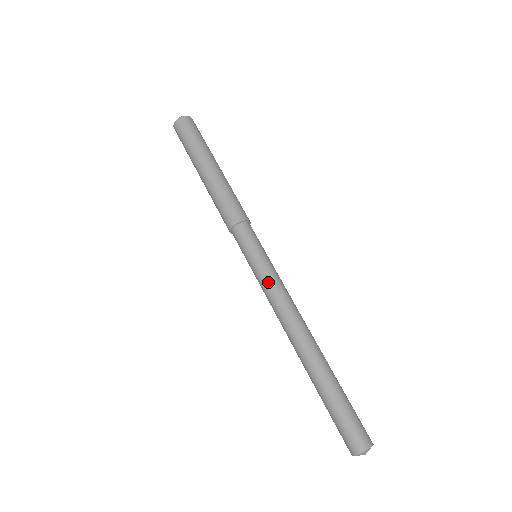
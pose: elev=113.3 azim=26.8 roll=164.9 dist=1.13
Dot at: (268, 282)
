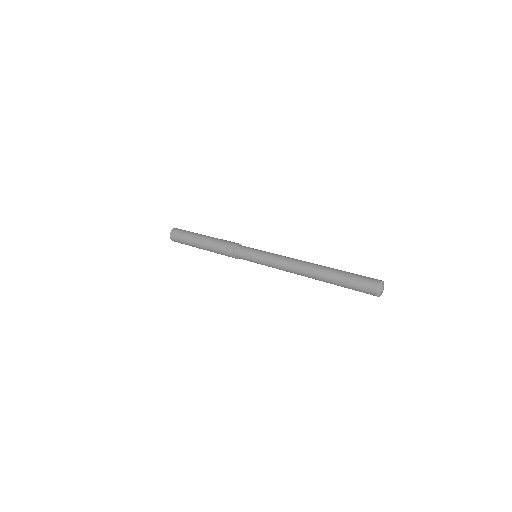
Dot at: (270, 257)
